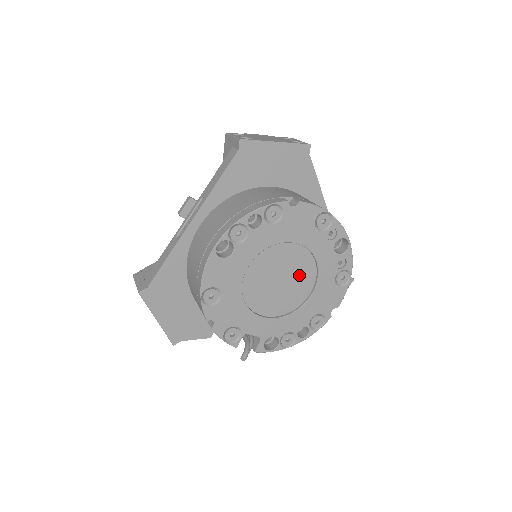
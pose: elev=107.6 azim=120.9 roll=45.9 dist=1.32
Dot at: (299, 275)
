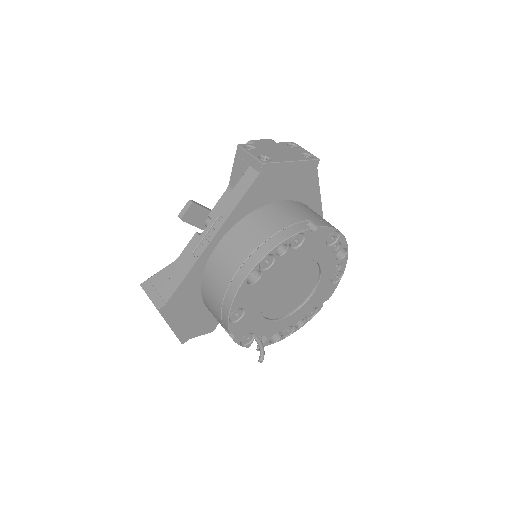
Dot at: (305, 282)
